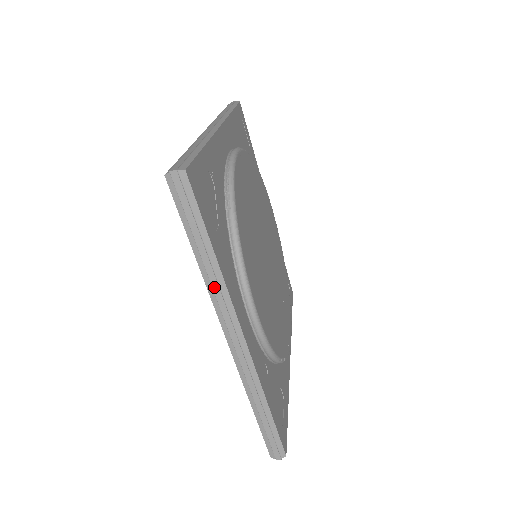
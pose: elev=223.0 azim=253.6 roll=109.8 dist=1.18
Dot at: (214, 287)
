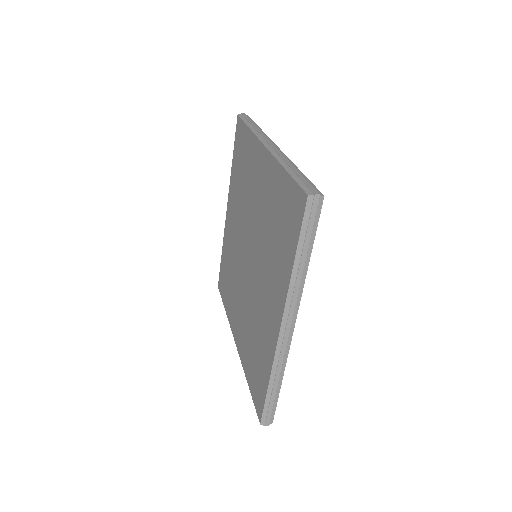
Dot at: occluded
